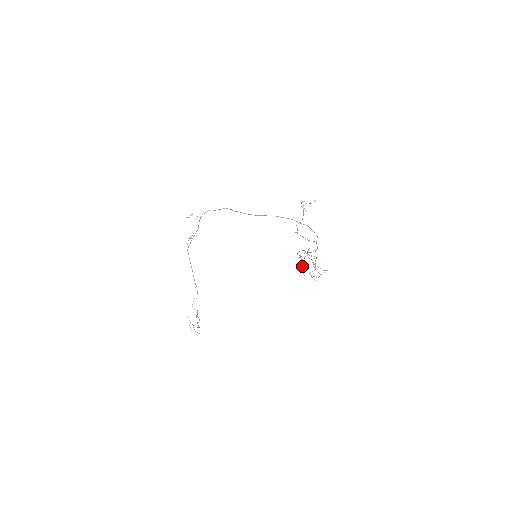
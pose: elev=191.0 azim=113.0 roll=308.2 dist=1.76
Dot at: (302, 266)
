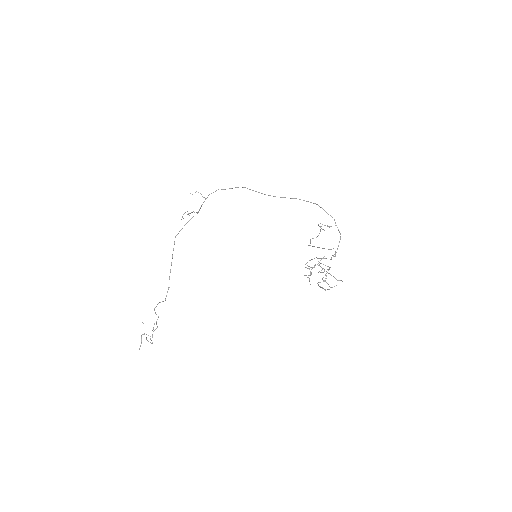
Dot at: (310, 274)
